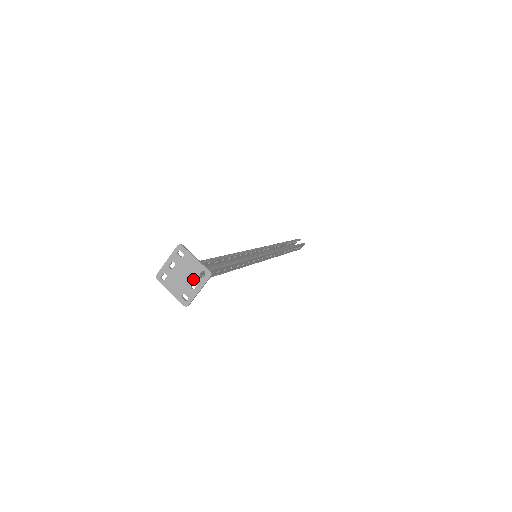
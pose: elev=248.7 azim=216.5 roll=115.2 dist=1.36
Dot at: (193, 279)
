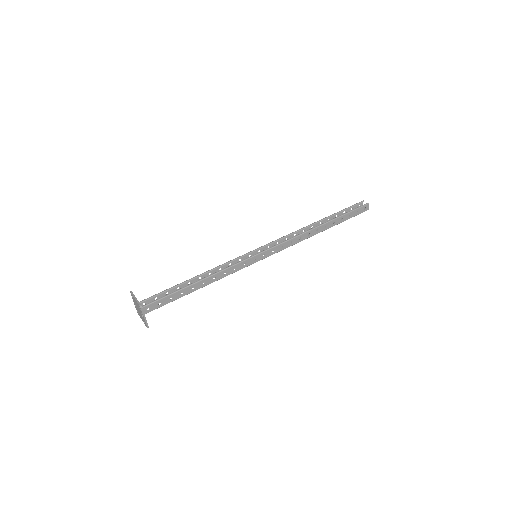
Dot at: (140, 311)
